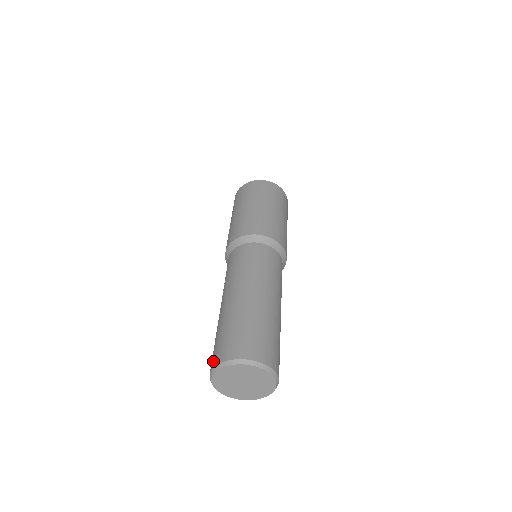
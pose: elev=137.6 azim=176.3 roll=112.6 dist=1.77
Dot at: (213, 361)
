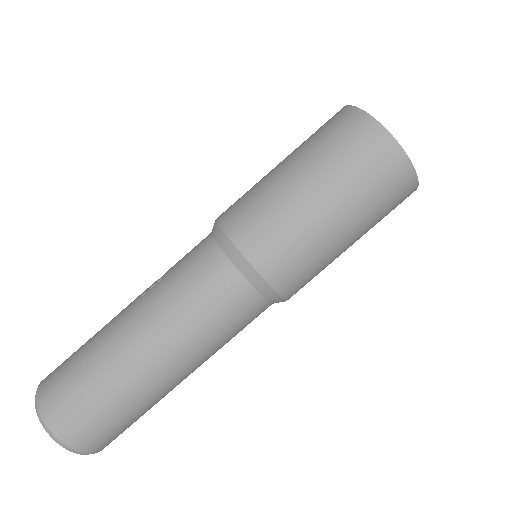
Dot at: (48, 375)
